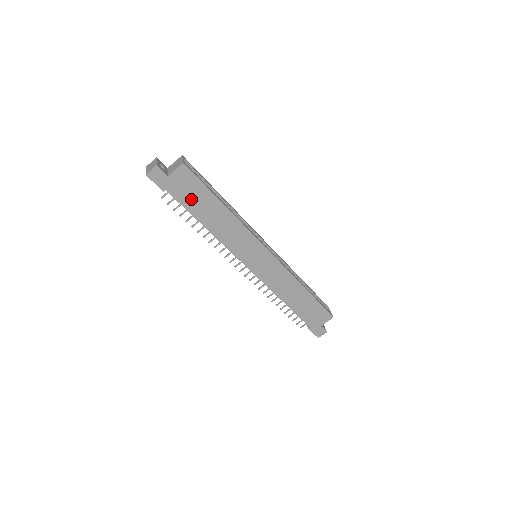
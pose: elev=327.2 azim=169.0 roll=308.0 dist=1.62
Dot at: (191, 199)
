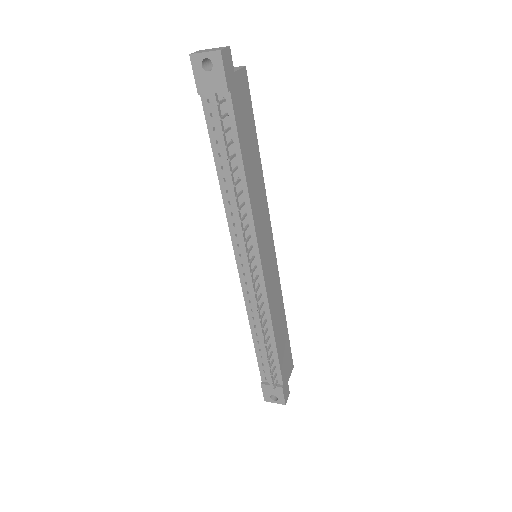
Dot at: (243, 124)
